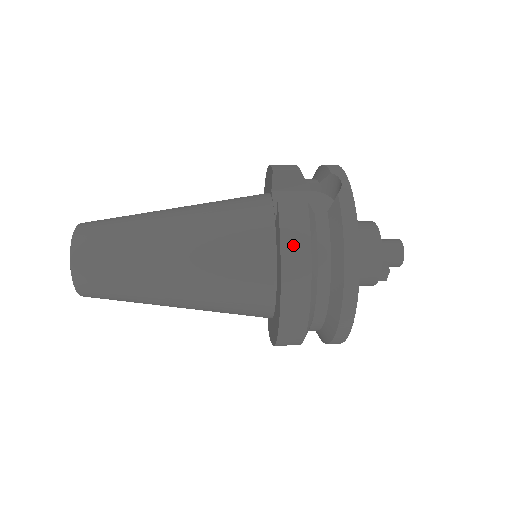
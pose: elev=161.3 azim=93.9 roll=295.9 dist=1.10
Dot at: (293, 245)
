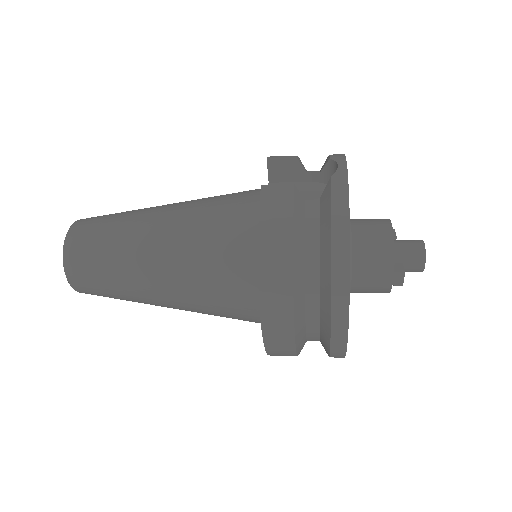
Dot at: (273, 230)
